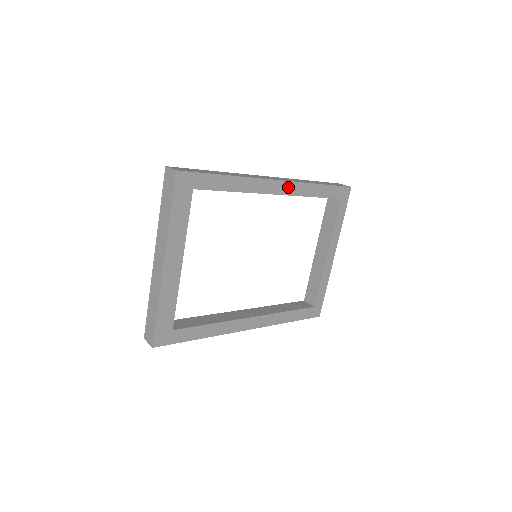
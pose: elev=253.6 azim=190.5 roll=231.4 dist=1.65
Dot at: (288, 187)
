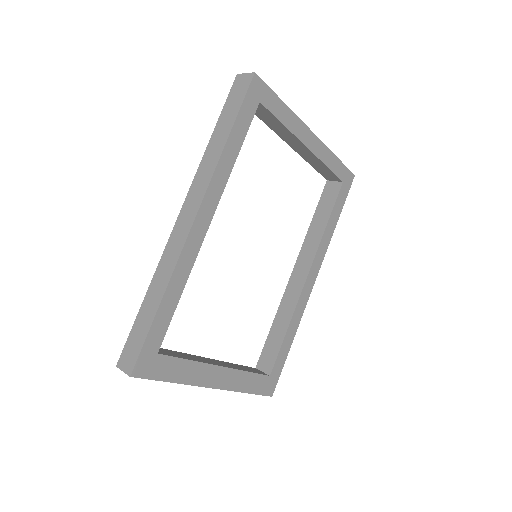
Dot at: (209, 202)
